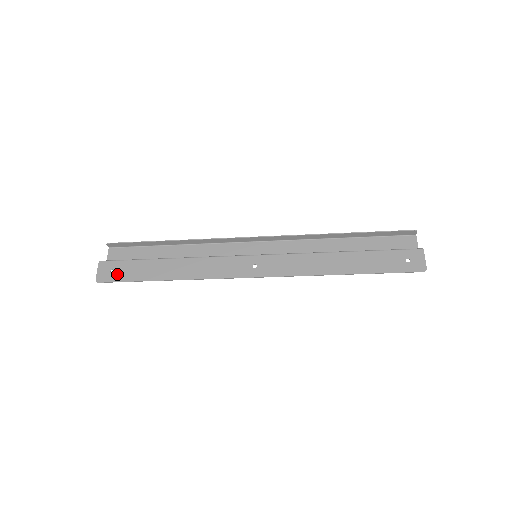
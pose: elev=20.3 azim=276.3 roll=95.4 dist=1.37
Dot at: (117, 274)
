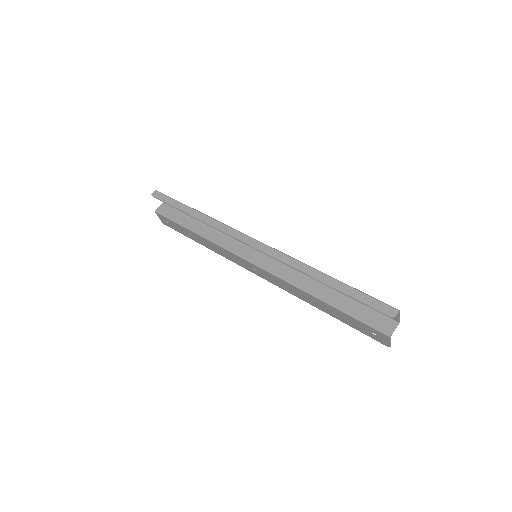
Dot at: (171, 226)
